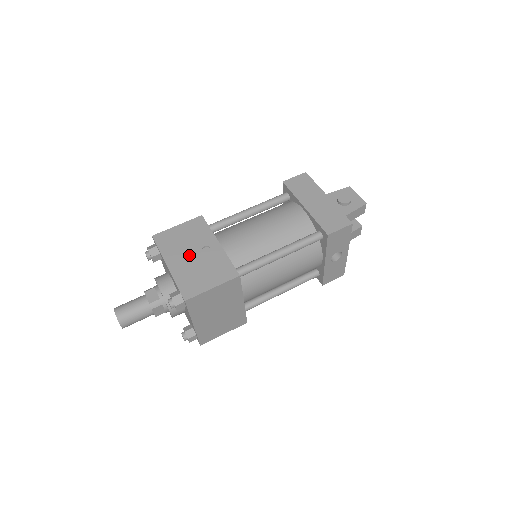
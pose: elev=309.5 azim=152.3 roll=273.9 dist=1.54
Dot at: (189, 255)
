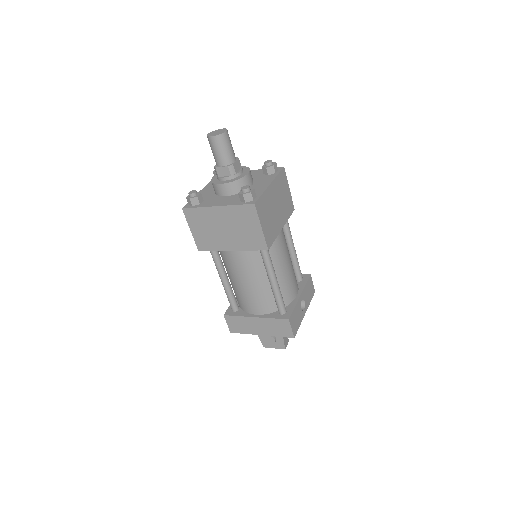
Dot at: occluded
